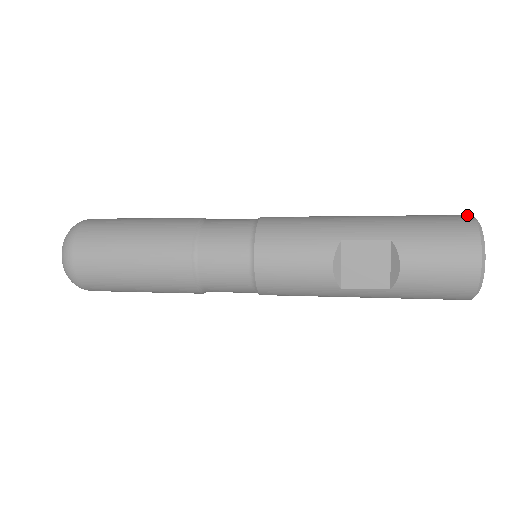
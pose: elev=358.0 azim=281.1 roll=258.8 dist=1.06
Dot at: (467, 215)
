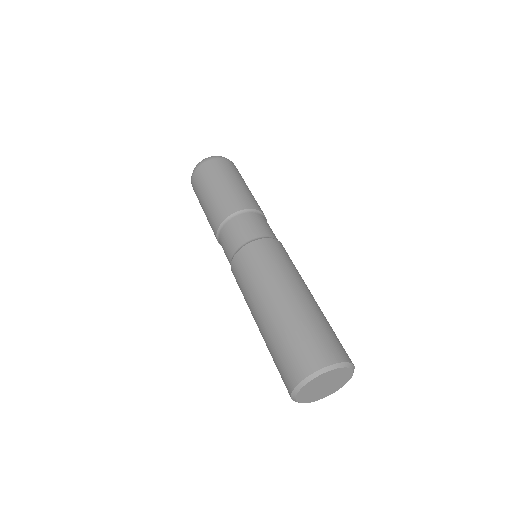
Dot at: (300, 377)
